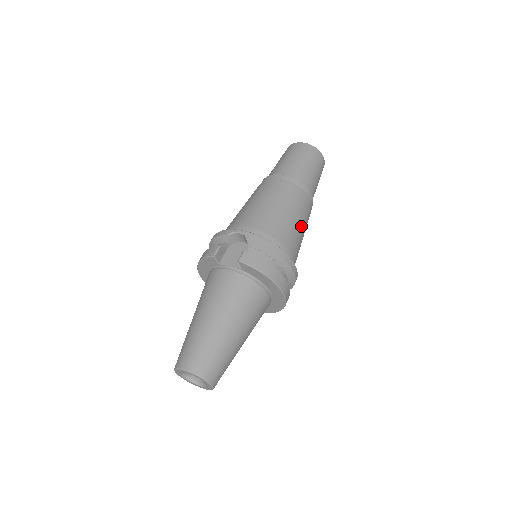
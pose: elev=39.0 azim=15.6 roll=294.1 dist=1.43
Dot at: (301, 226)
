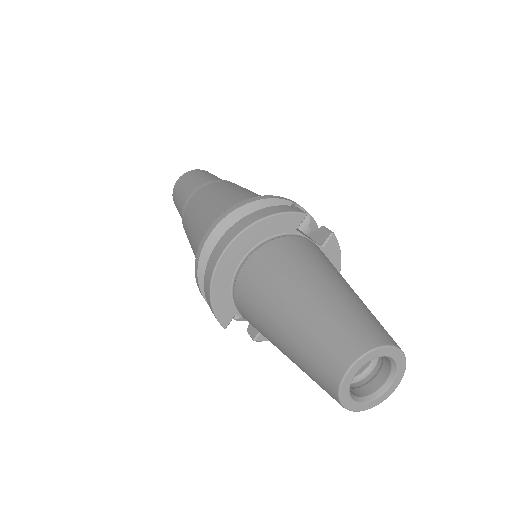
Dot at: occluded
